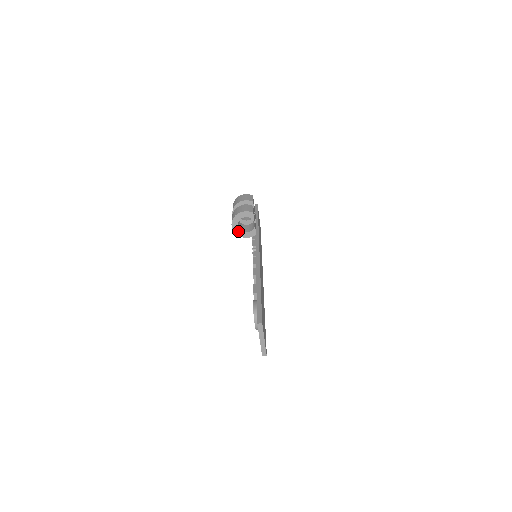
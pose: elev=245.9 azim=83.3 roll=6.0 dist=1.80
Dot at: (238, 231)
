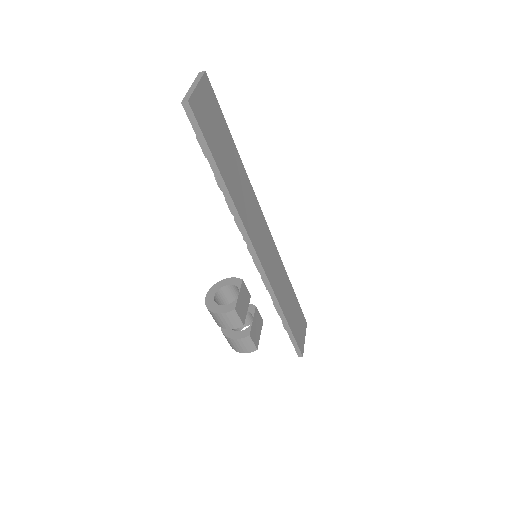
Dot at: (239, 328)
